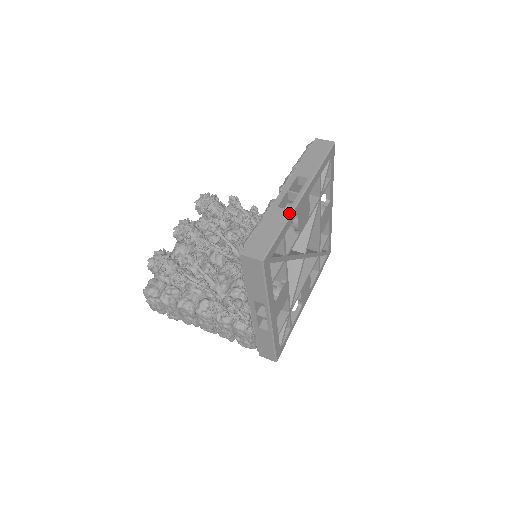
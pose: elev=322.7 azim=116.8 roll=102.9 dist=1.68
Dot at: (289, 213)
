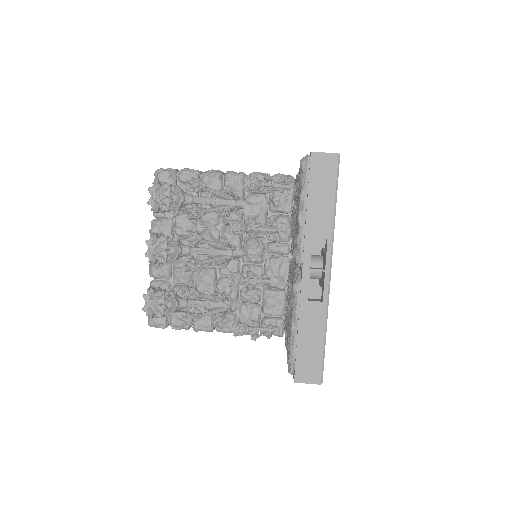
Dot at: (325, 307)
